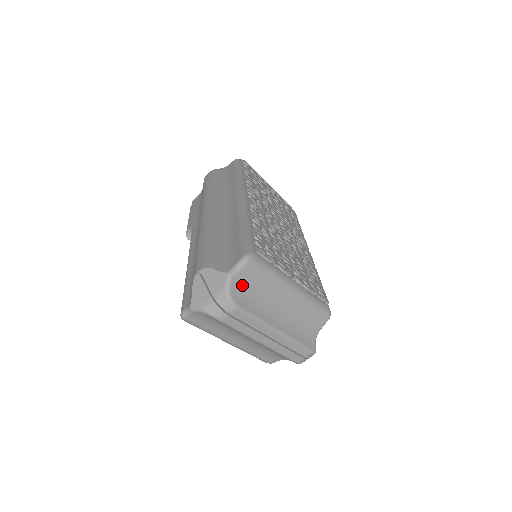
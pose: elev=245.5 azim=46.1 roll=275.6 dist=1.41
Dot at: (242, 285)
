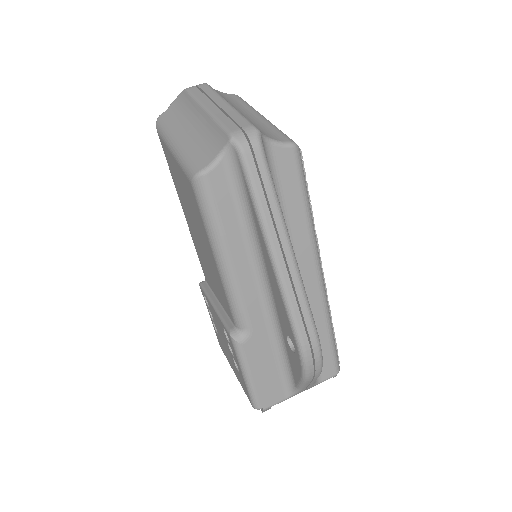
Dot at: (221, 94)
